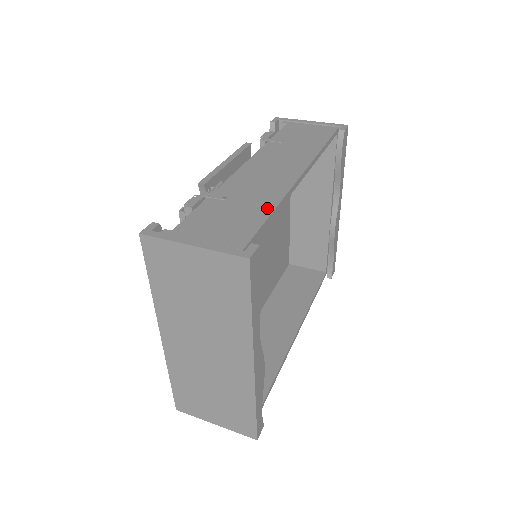
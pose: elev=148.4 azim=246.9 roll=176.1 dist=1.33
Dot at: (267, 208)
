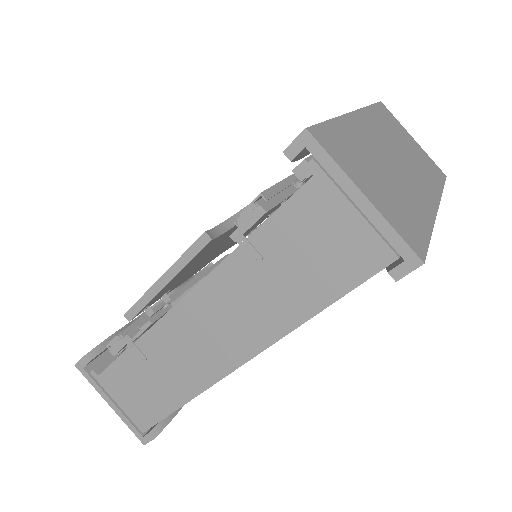
Dot at: (177, 400)
